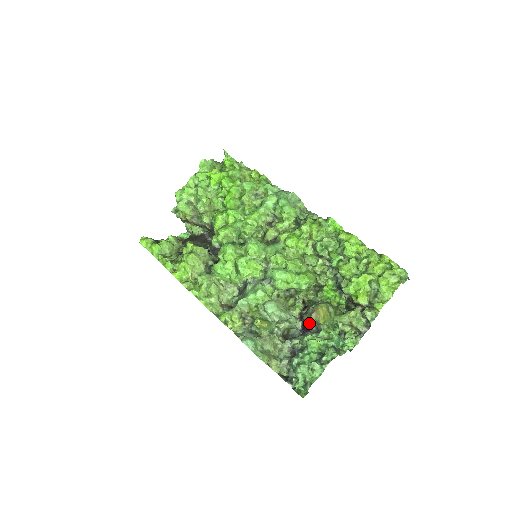
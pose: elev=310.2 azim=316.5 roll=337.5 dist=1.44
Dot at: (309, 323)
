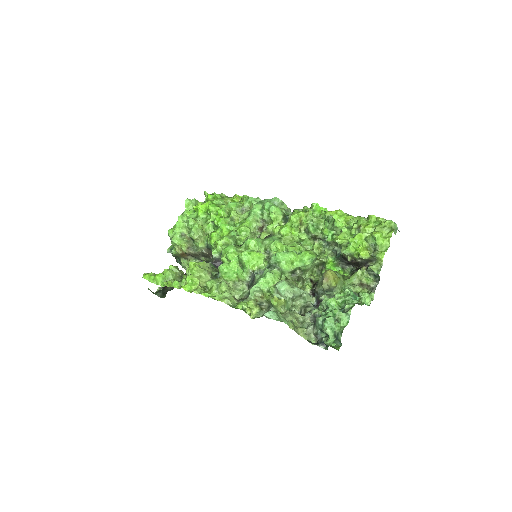
Dot at: (322, 295)
